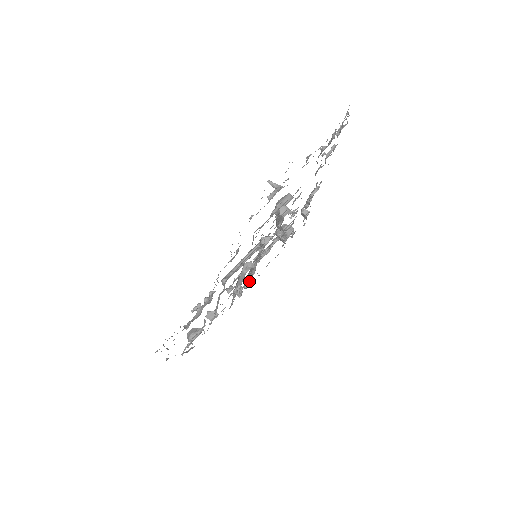
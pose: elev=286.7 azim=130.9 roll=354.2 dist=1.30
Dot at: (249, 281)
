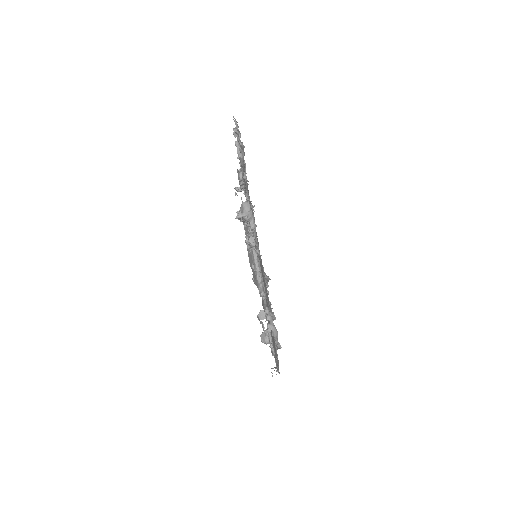
Dot at: occluded
